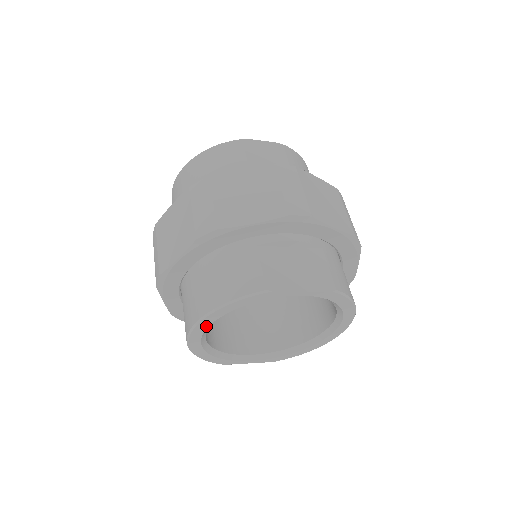
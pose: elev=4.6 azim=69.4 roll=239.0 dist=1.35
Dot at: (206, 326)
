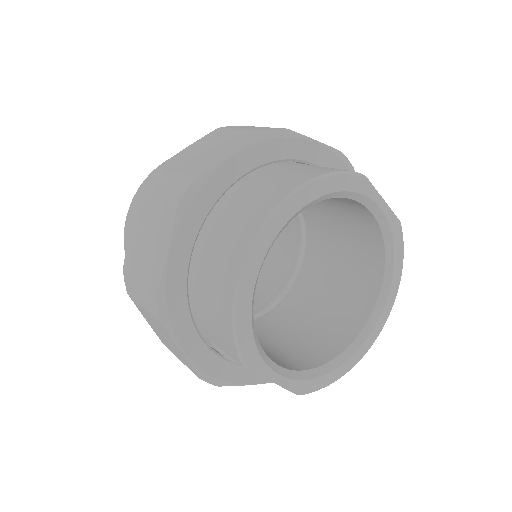
Dot at: (288, 217)
